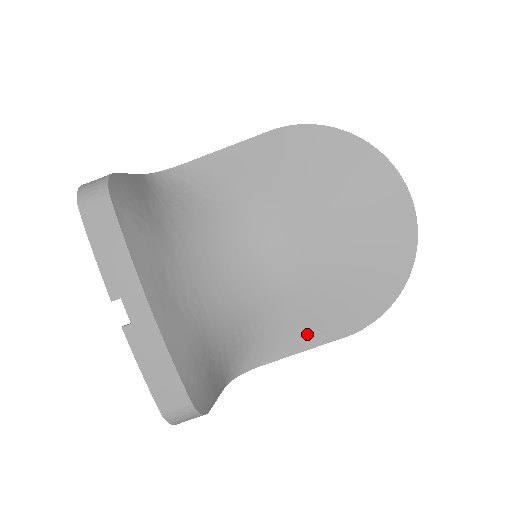
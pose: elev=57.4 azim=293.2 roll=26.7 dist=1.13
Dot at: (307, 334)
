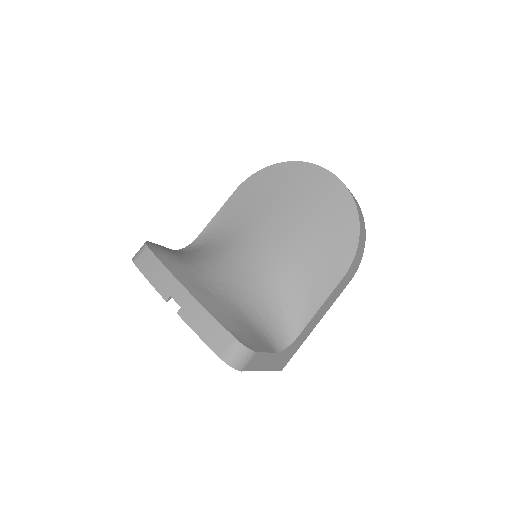
Dot at: (317, 291)
